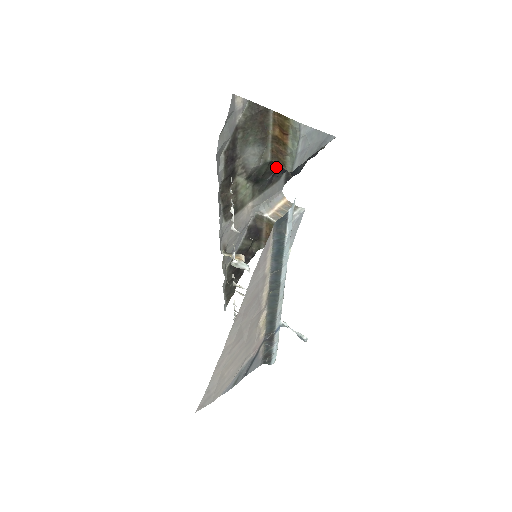
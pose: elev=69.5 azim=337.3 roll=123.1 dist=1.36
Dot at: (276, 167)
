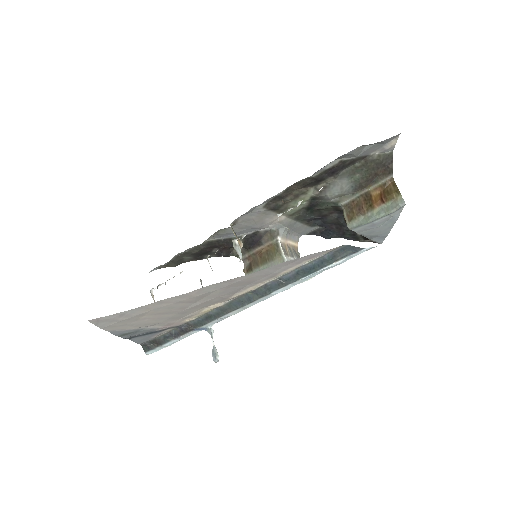
Dot at: (328, 215)
